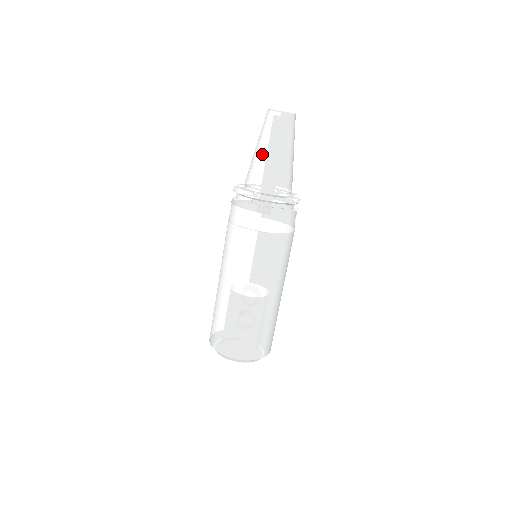
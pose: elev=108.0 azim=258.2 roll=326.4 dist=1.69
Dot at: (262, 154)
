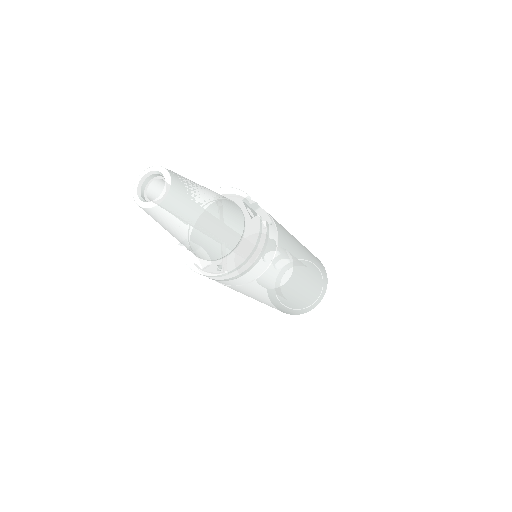
Dot at: (186, 241)
